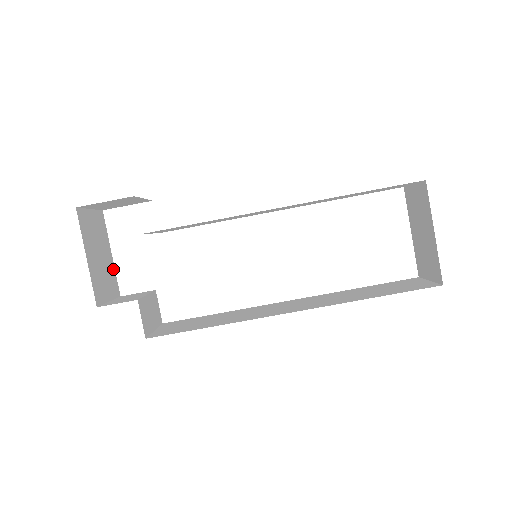
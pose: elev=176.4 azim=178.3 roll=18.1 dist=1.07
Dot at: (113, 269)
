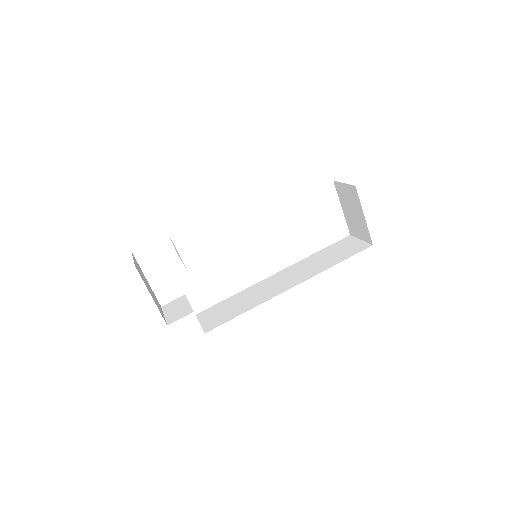
Dot at: (152, 291)
